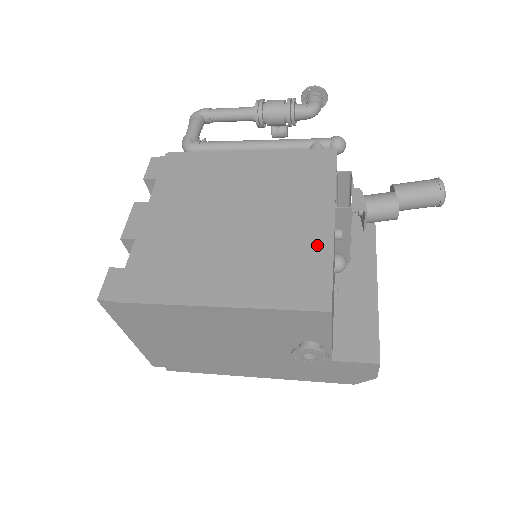
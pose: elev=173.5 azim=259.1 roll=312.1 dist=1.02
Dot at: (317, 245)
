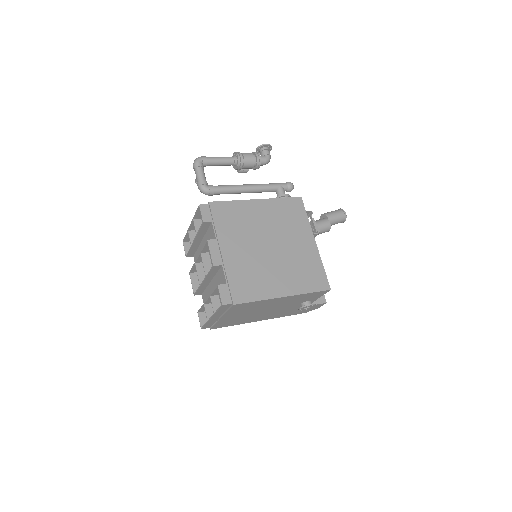
Dot at: (314, 257)
